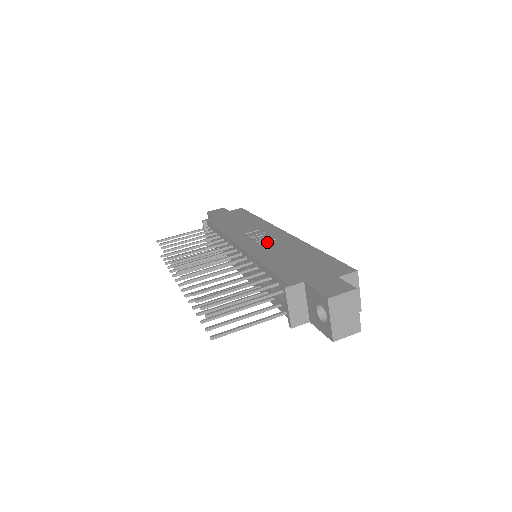
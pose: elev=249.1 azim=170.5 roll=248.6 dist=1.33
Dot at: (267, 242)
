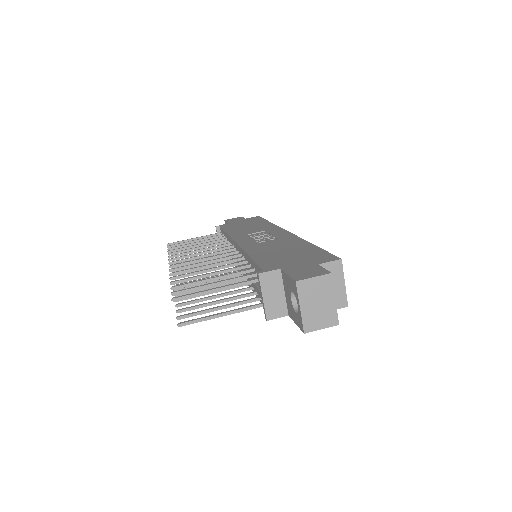
Dot at: (265, 239)
